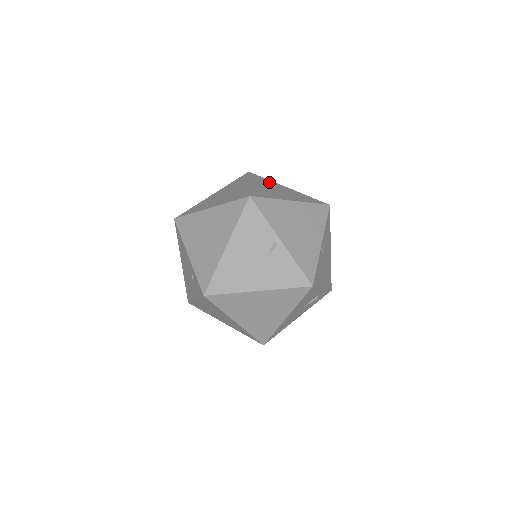
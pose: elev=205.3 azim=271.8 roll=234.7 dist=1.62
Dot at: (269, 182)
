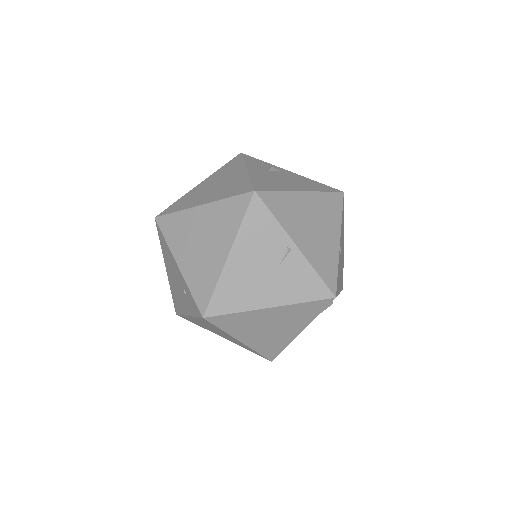
Dot at: (268, 166)
